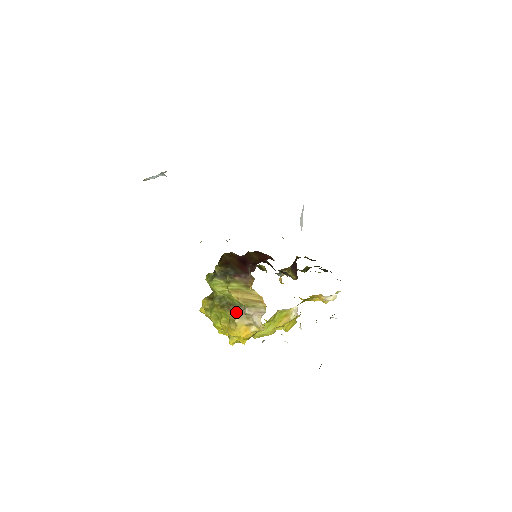
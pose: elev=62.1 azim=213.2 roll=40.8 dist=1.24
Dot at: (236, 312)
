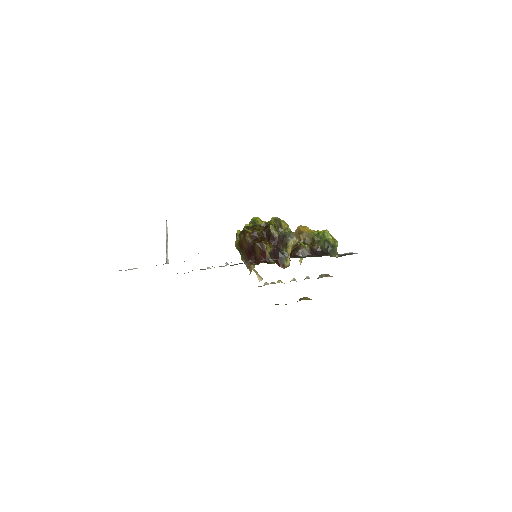
Dot at: occluded
